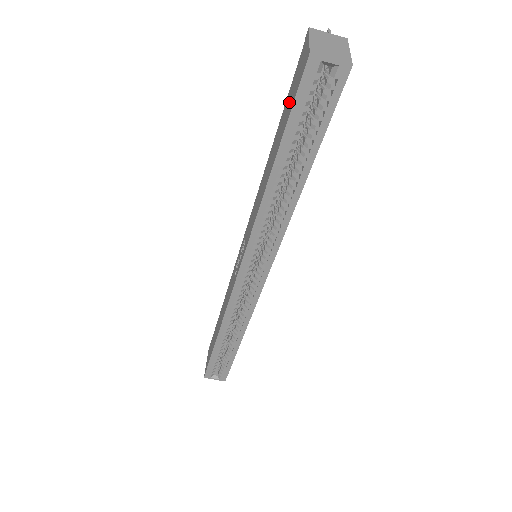
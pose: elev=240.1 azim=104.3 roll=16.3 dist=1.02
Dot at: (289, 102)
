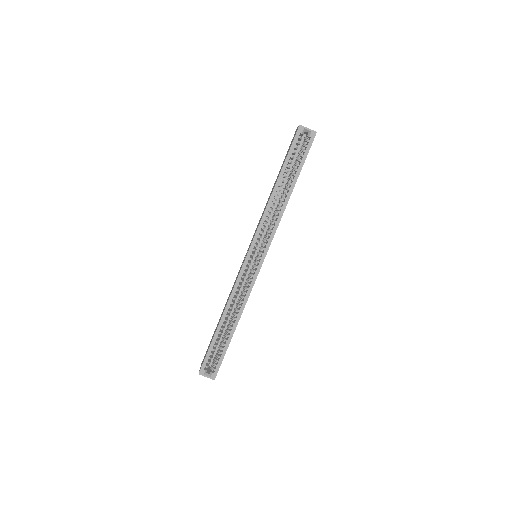
Dot at: (287, 153)
